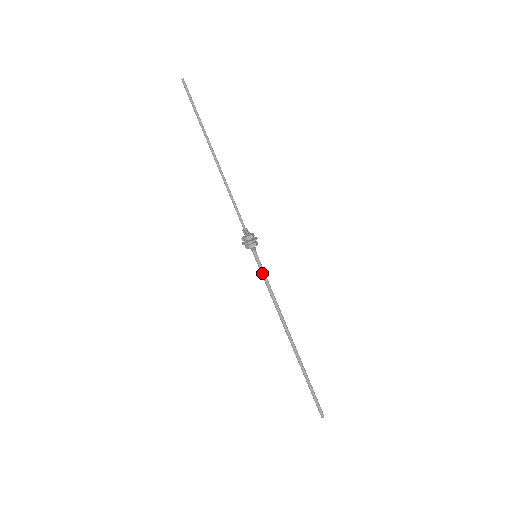
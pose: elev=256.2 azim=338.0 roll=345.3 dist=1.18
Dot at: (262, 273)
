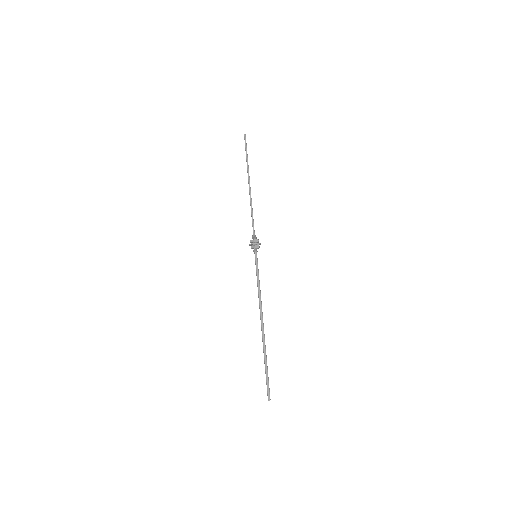
Dot at: (257, 269)
